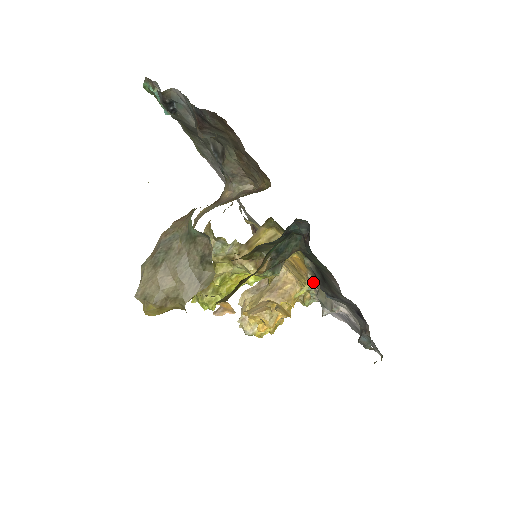
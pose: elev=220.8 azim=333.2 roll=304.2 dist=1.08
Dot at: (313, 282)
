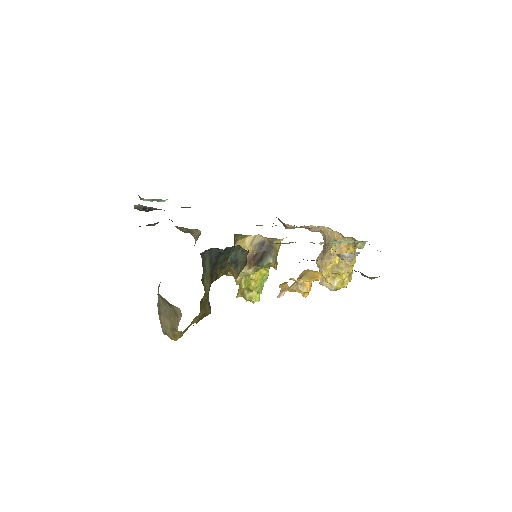
Dot at: (324, 242)
